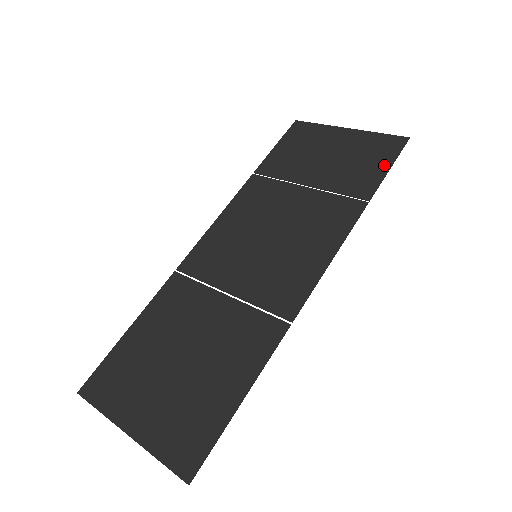
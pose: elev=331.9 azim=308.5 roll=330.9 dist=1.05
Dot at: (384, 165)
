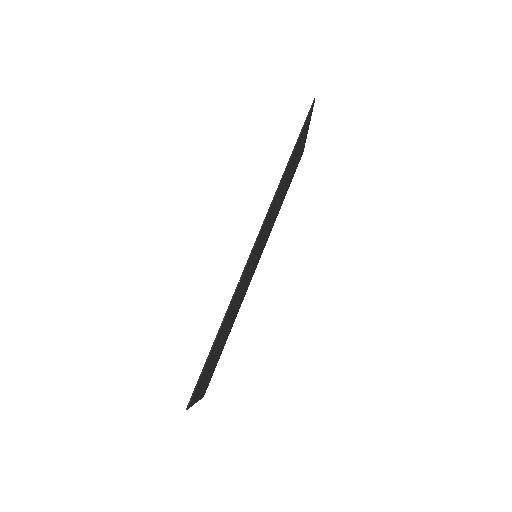
Dot at: occluded
